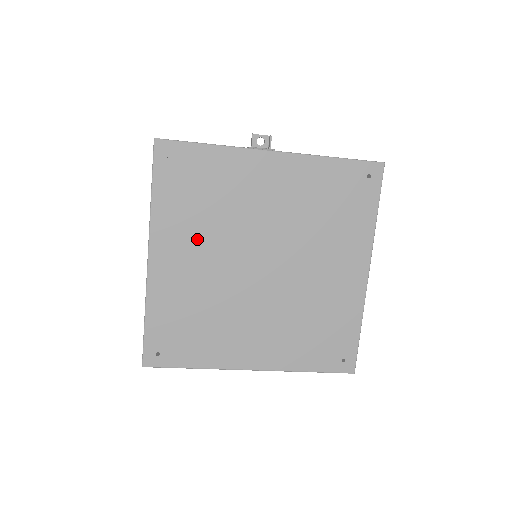
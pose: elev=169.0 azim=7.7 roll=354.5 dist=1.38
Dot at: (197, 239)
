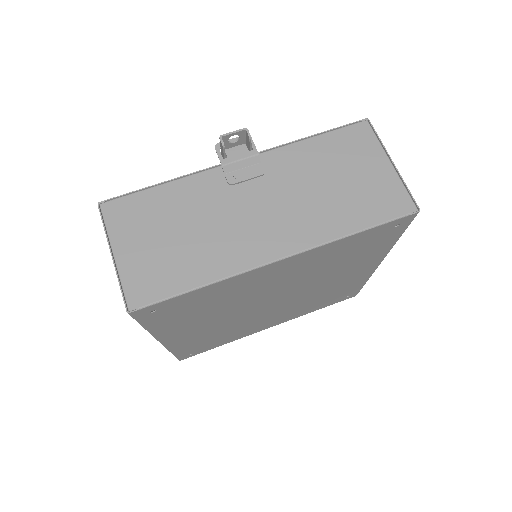
Dot at: (205, 321)
